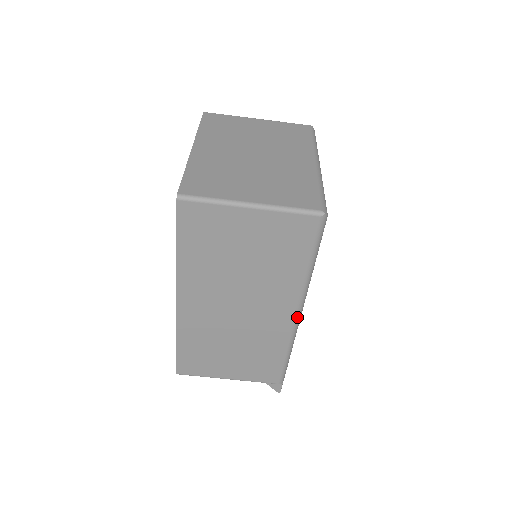
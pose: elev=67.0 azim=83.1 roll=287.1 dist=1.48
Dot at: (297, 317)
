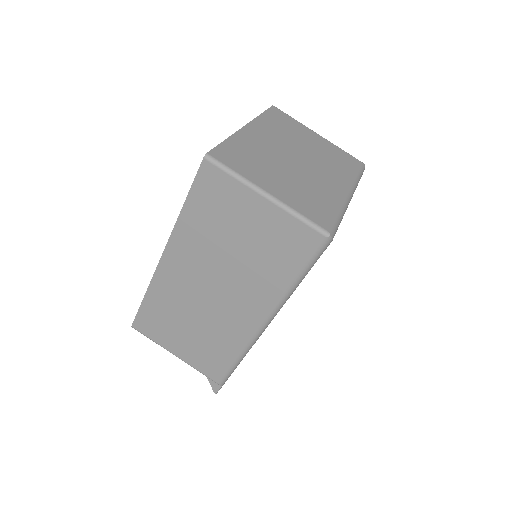
Dot at: (263, 326)
